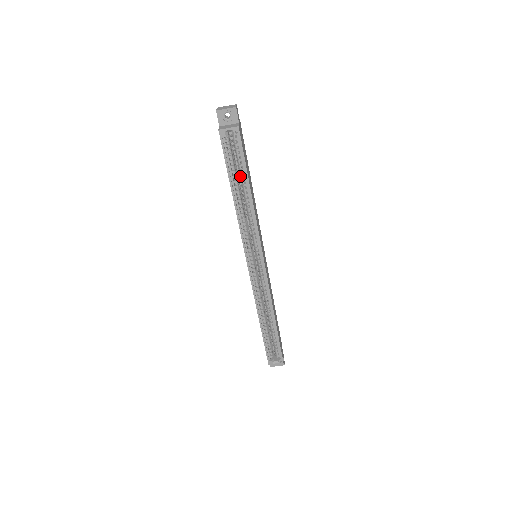
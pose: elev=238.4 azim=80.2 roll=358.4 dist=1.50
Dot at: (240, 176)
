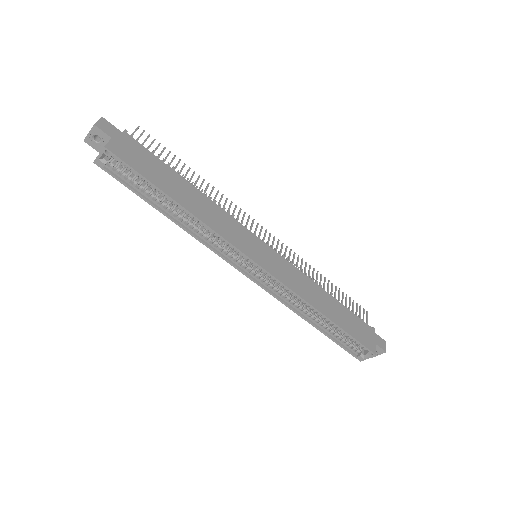
Dot at: (158, 192)
